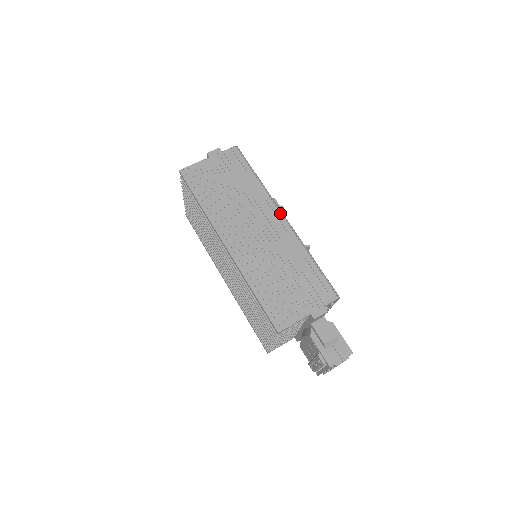
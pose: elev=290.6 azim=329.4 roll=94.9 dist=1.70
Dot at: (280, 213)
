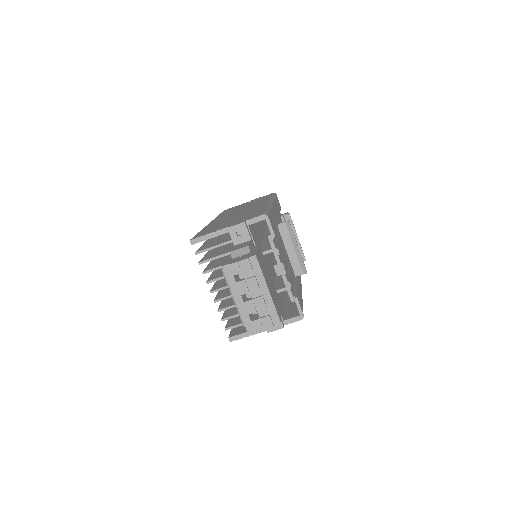
Dot at: occluded
